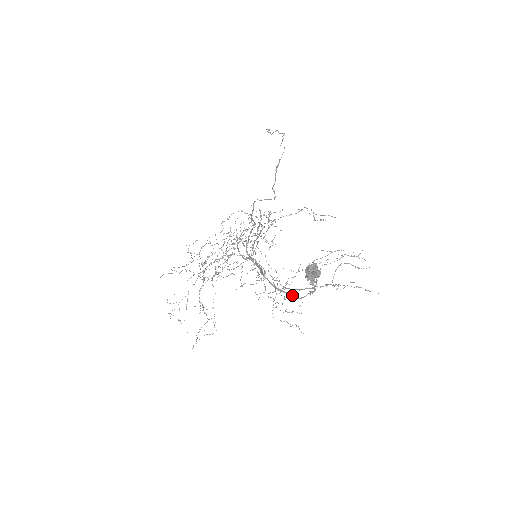
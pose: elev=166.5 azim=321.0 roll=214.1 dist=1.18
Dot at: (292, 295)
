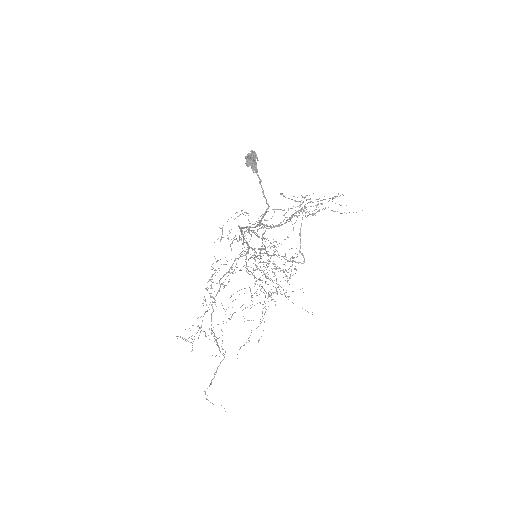
Dot at: (259, 224)
